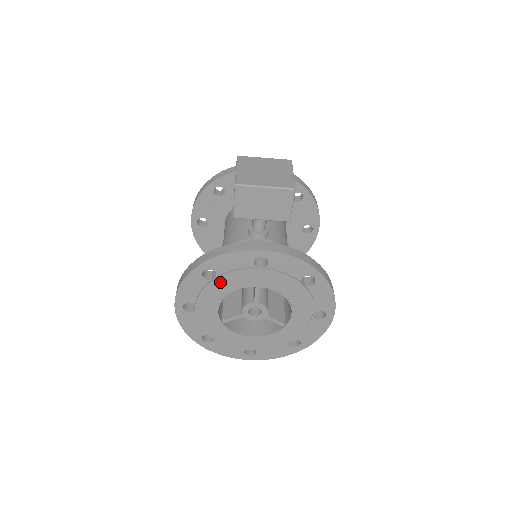
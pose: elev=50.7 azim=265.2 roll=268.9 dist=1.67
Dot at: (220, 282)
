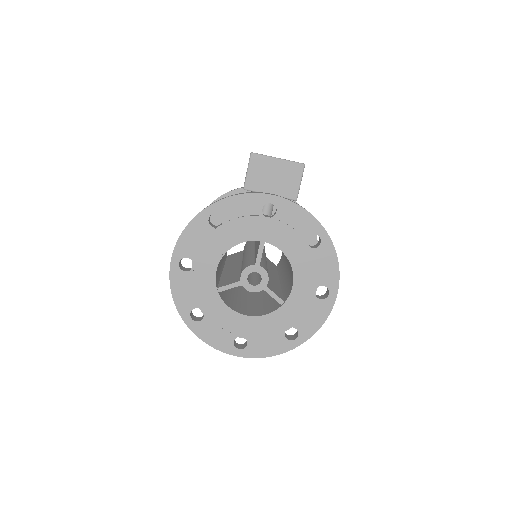
Dot at: (225, 230)
